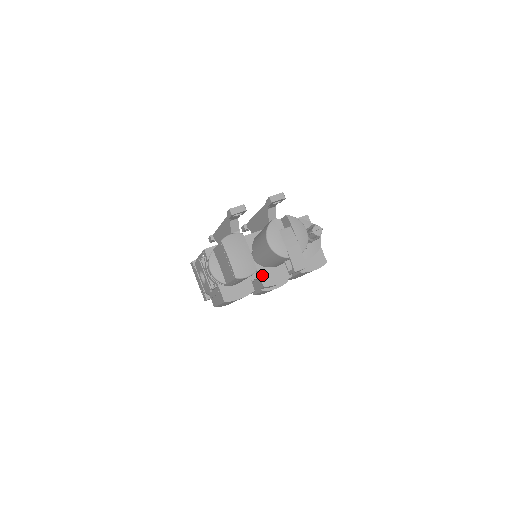
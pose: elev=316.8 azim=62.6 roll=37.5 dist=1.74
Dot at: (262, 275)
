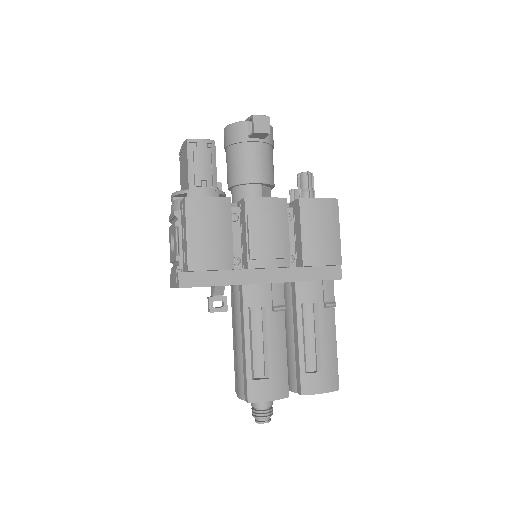
Dot at: occluded
